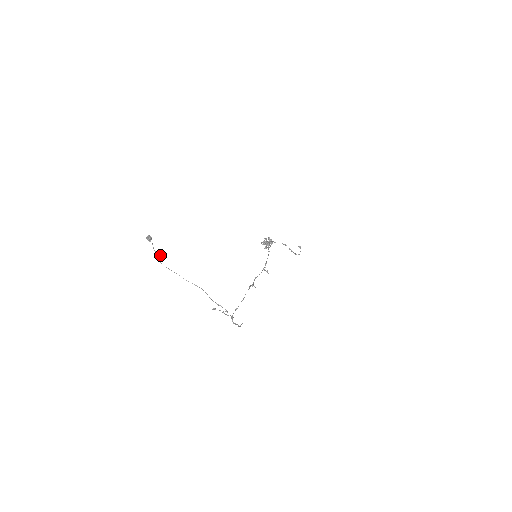
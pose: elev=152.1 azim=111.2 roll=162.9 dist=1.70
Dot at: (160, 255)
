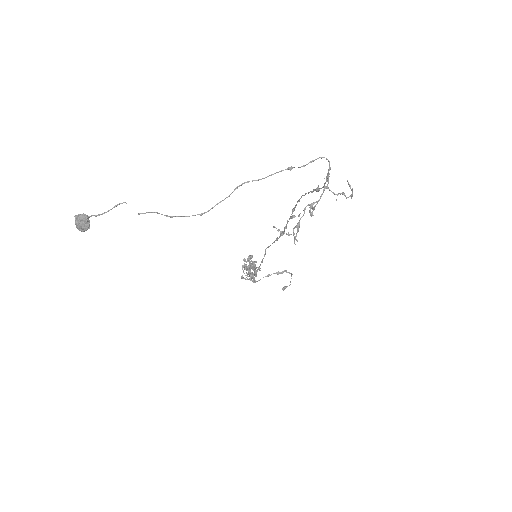
Dot at: occluded
